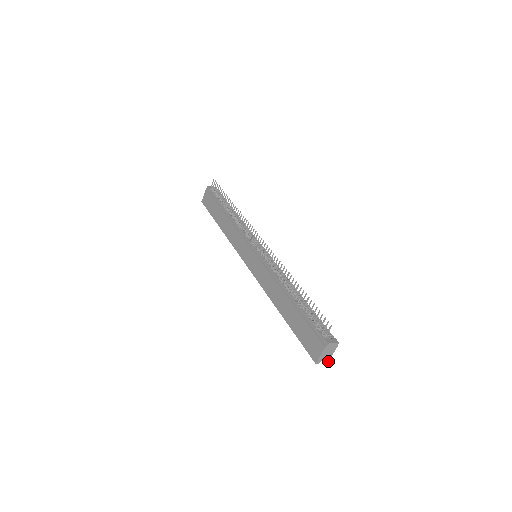
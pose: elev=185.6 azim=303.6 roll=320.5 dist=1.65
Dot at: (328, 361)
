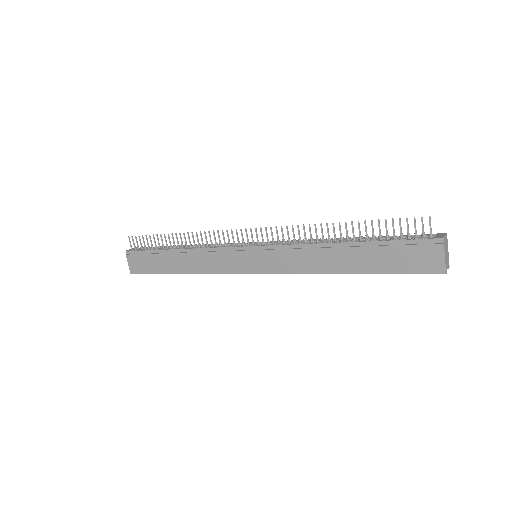
Dot at: occluded
